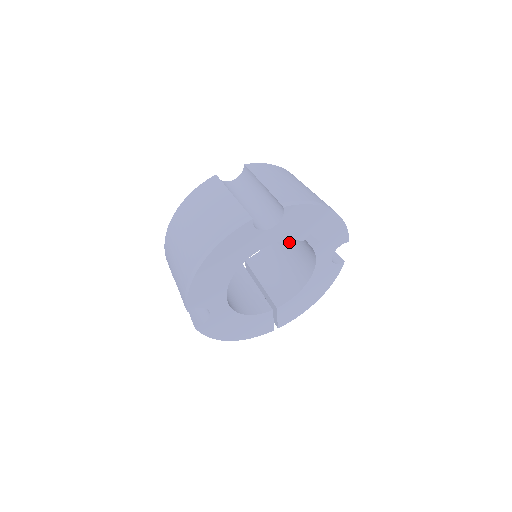
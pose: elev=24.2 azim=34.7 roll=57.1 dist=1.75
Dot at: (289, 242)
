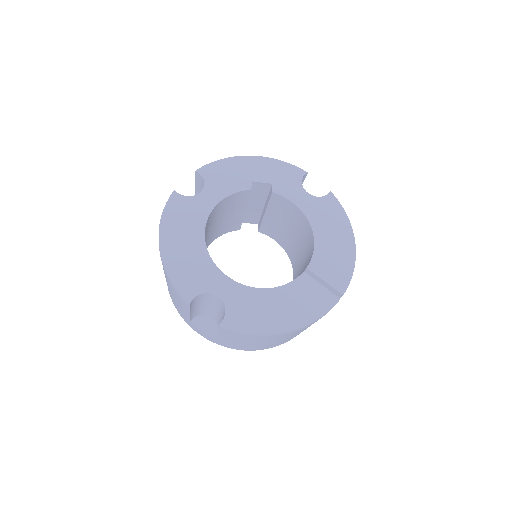
Dot at: (291, 238)
